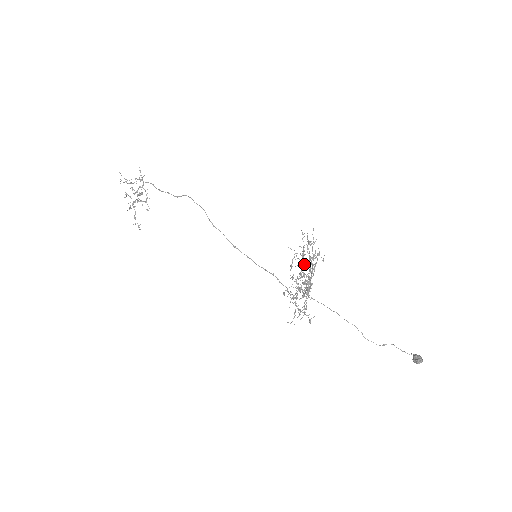
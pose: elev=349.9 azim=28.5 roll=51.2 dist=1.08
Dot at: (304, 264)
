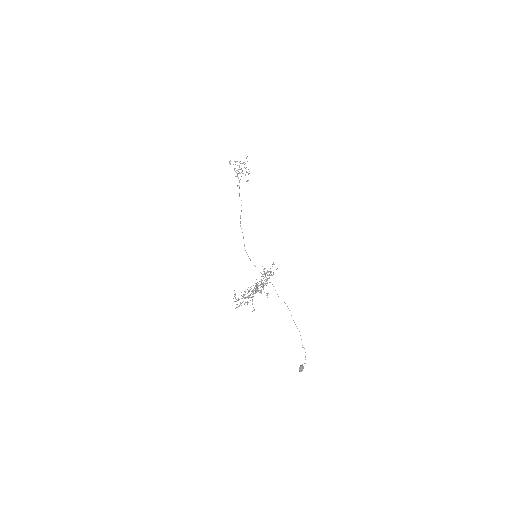
Dot at: occluded
